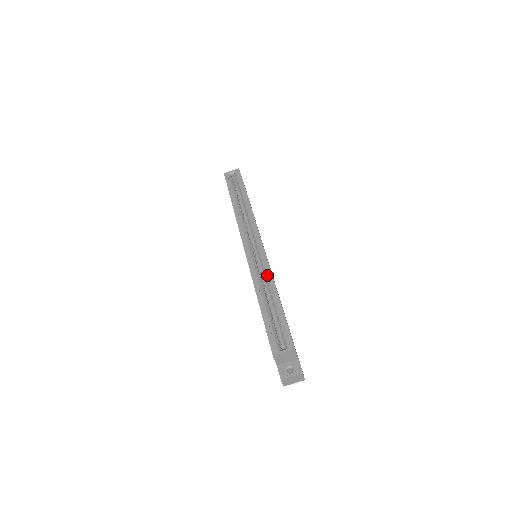
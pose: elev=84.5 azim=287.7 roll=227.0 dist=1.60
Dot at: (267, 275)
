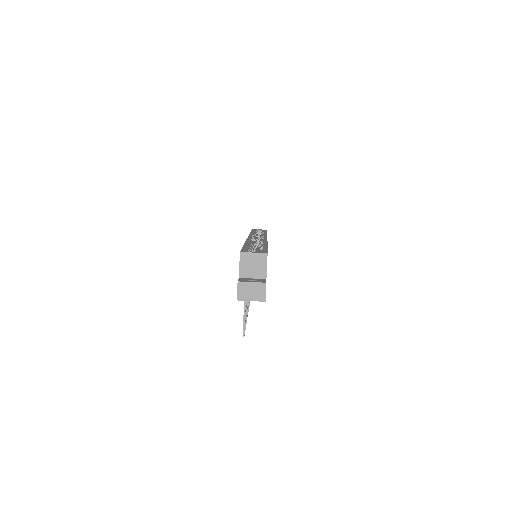
Dot at: (262, 241)
